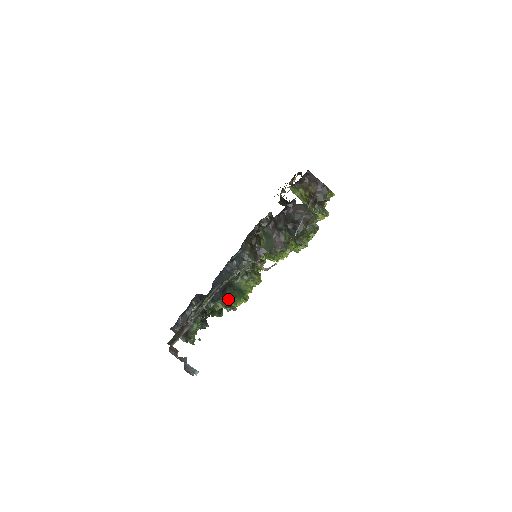
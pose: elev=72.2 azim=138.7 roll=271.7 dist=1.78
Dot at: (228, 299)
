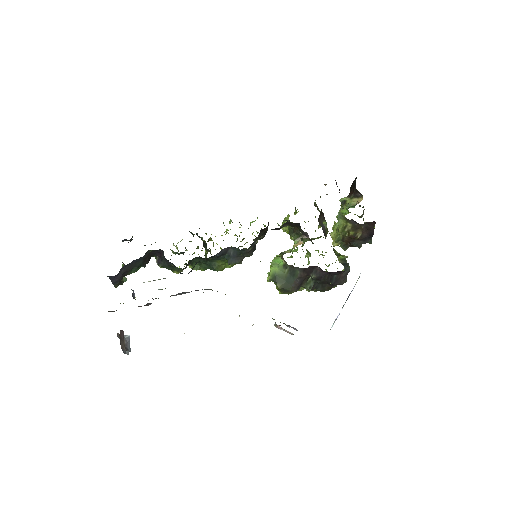
Dot at: (190, 263)
